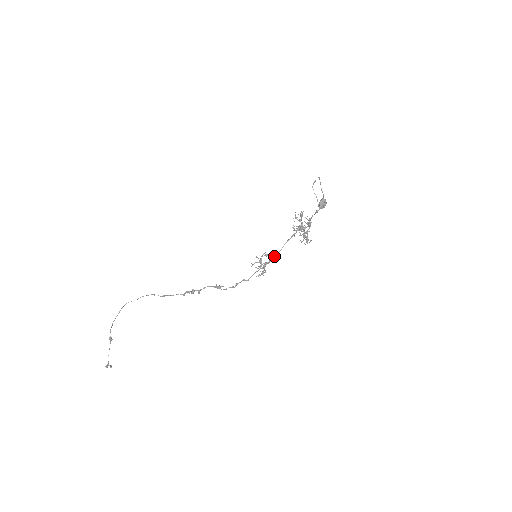
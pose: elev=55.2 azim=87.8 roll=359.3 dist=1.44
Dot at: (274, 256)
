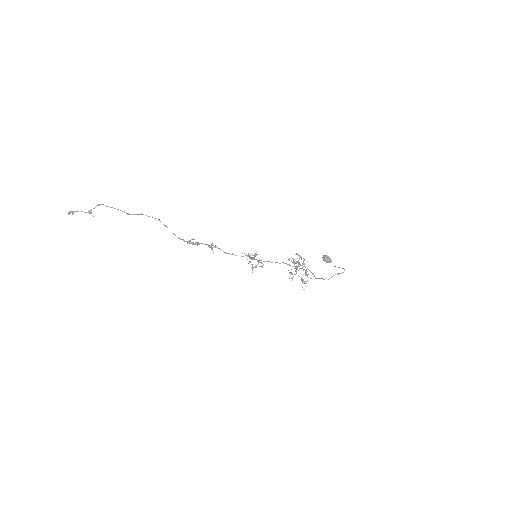
Dot at: occluded
